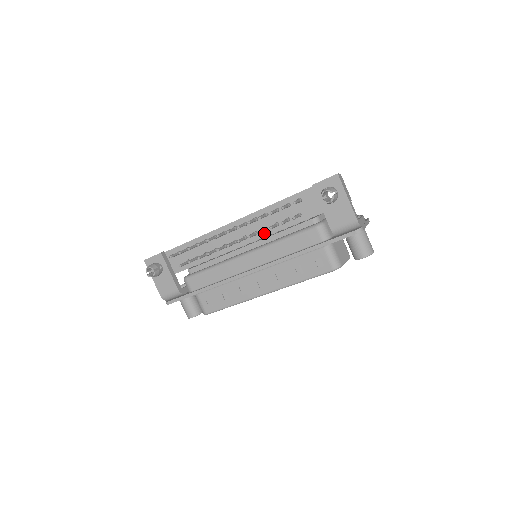
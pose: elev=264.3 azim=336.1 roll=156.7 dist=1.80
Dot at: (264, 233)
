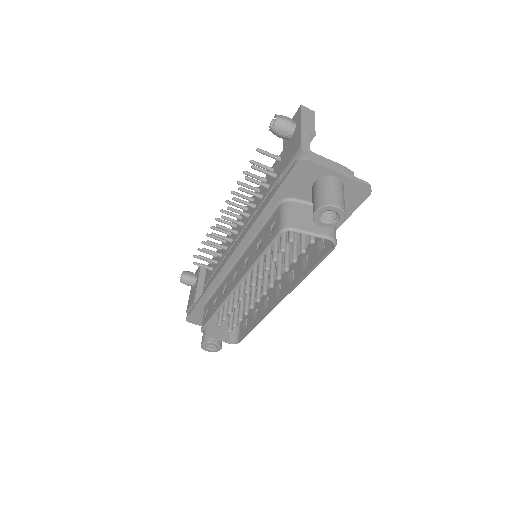
Dot at: (253, 213)
